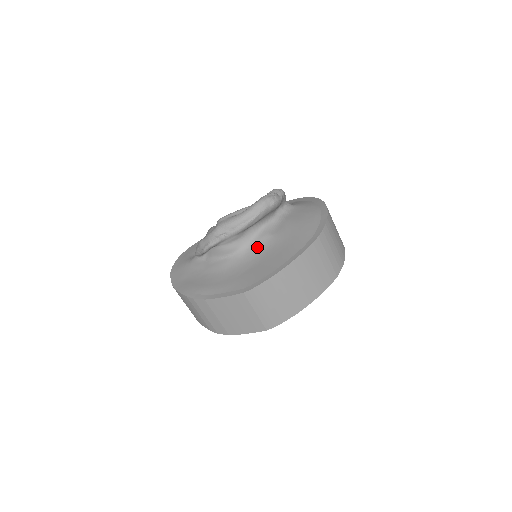
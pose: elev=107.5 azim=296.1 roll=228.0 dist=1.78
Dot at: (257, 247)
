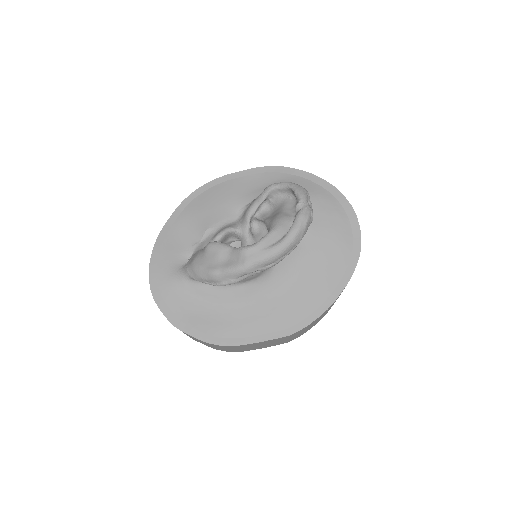
Dot at: (284, 268)
